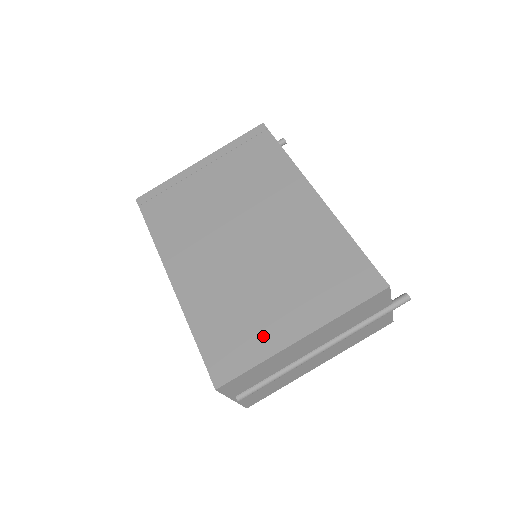
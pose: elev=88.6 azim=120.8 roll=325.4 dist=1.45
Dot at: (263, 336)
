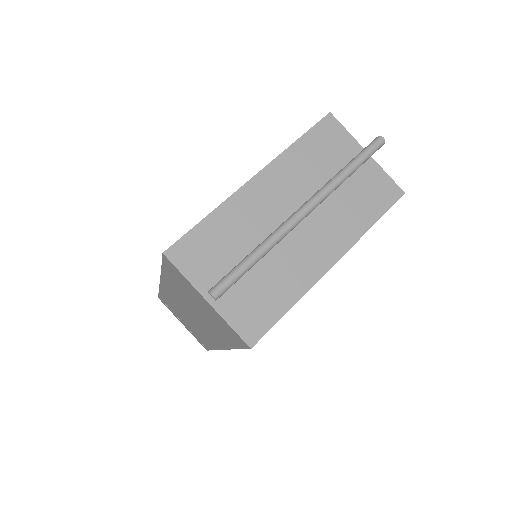
Dot at: occluded
